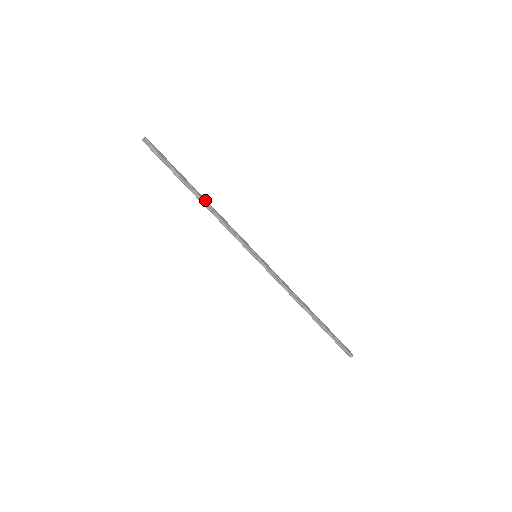
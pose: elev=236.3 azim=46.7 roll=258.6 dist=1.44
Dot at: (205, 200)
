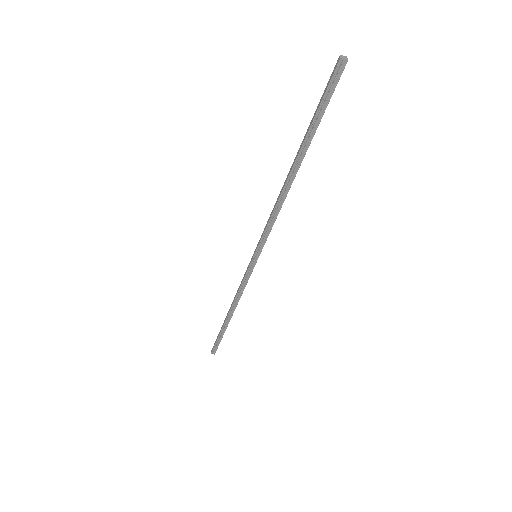
Dot at: (292, 180)
